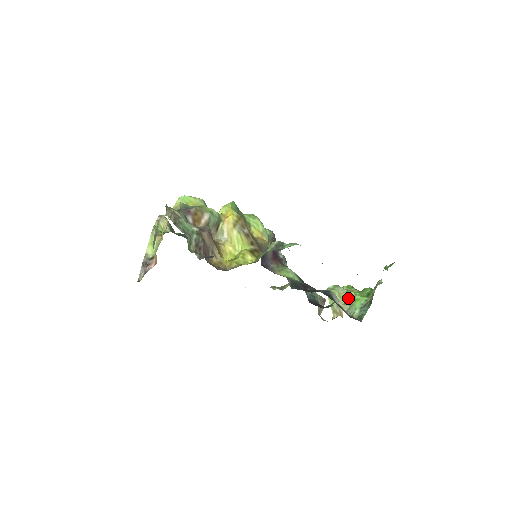
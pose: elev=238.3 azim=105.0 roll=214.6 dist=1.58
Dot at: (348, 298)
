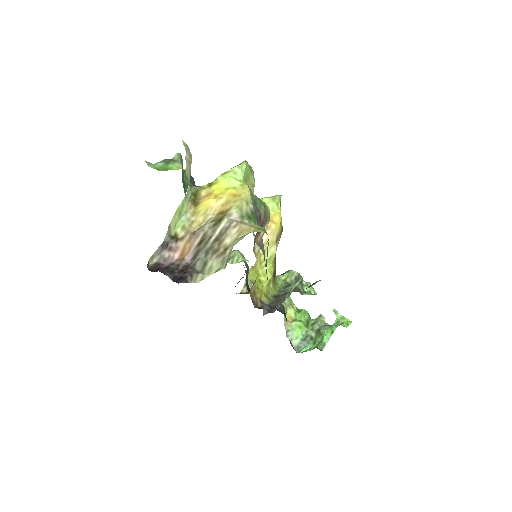
Dot at: (288, 314)
